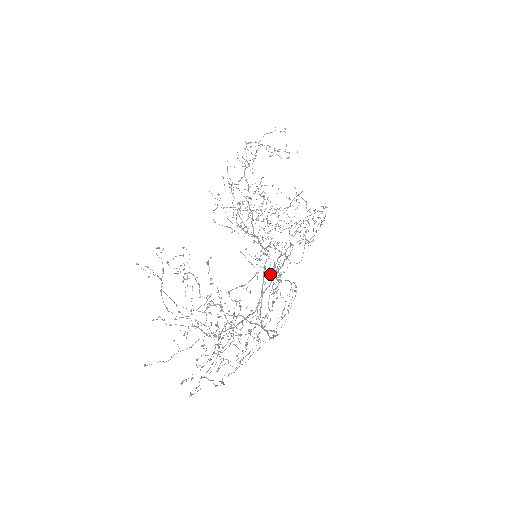
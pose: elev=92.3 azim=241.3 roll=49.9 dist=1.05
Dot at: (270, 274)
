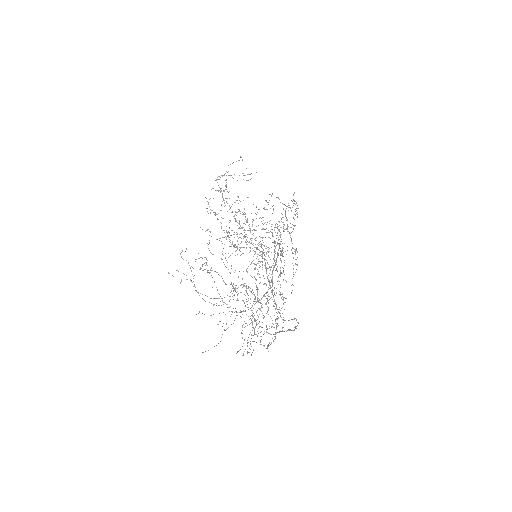
Dot at: (272, 242)
